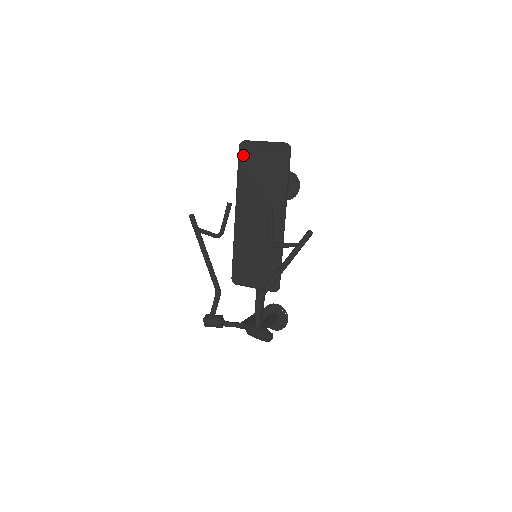
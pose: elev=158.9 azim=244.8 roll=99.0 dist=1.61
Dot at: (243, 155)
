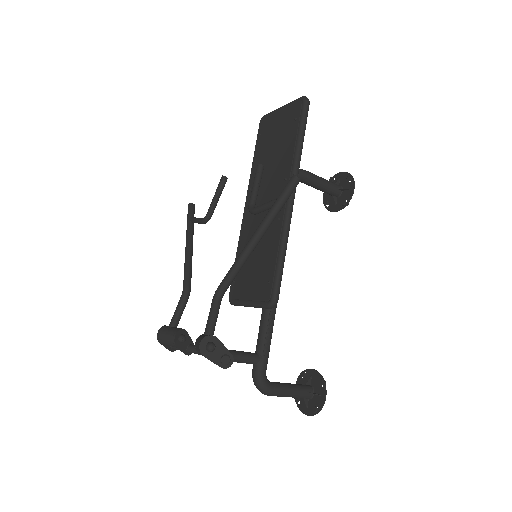
Dot at: (261, 130)
